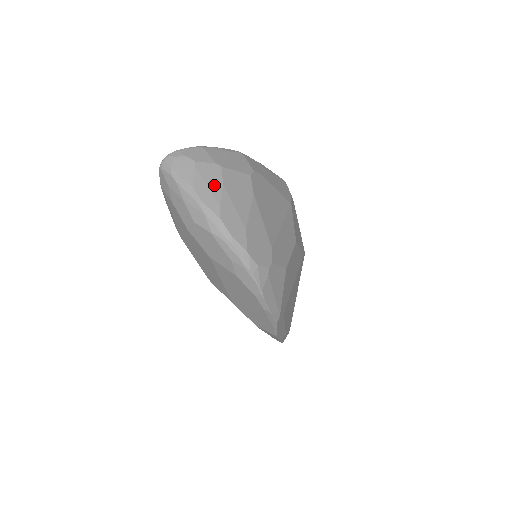
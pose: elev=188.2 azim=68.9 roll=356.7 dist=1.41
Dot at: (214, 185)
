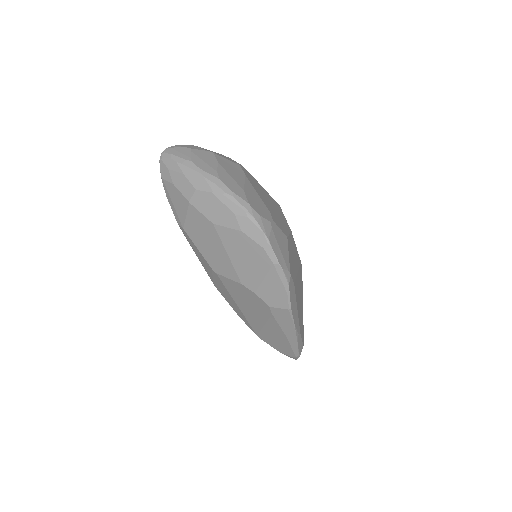
Dot at: (210, 161)
